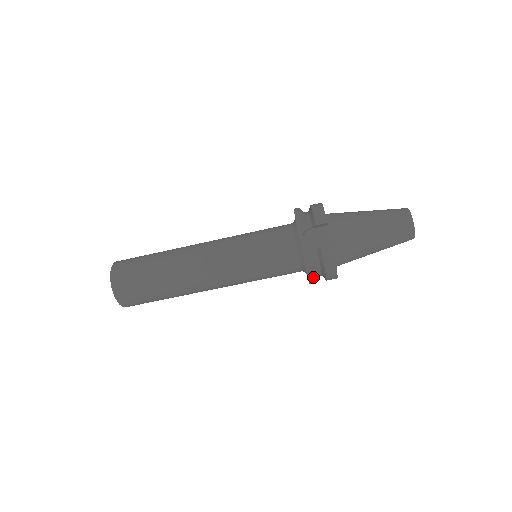
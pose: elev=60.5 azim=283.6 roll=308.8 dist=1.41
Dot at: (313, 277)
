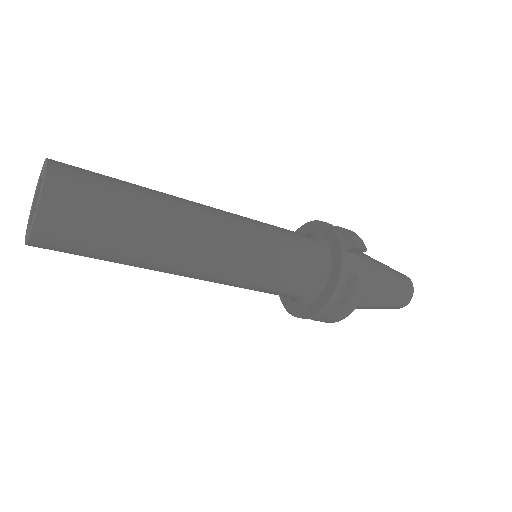
Dot at: (327, 309)
